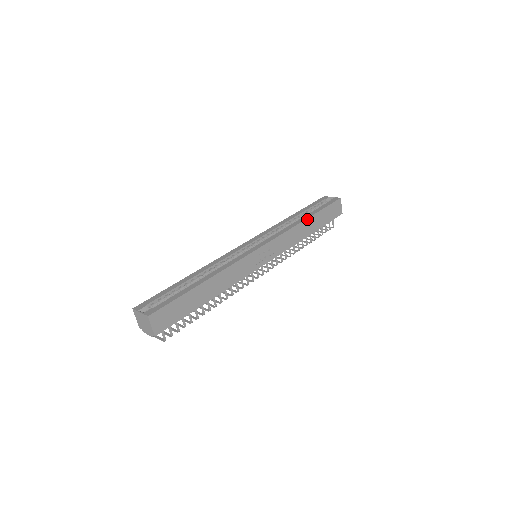
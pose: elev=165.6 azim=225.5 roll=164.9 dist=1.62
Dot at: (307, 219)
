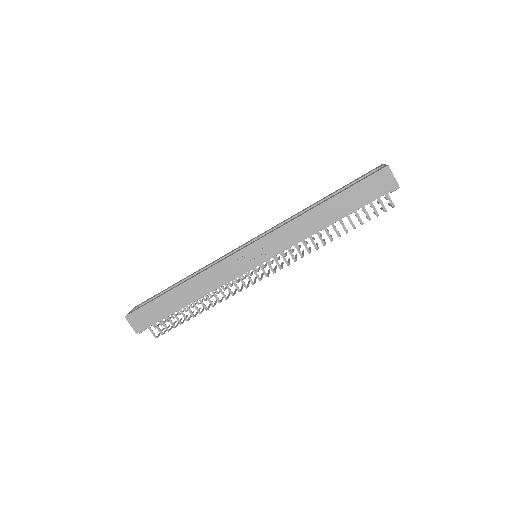
Dot at: (319, 206)
